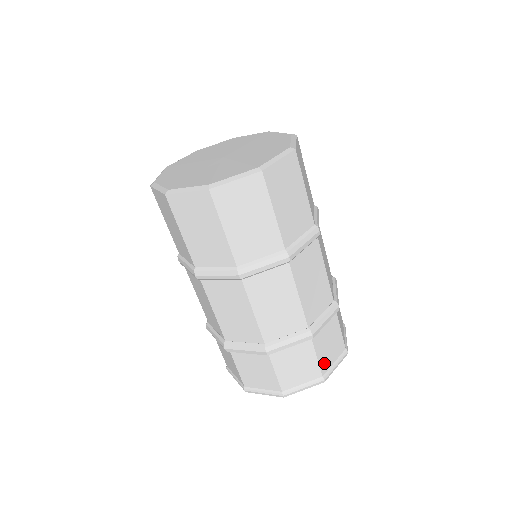
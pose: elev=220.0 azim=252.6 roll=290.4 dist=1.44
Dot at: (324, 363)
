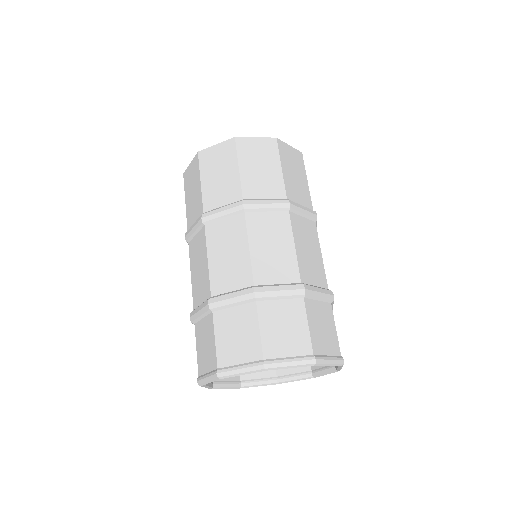
Dot at: (316, 342)
